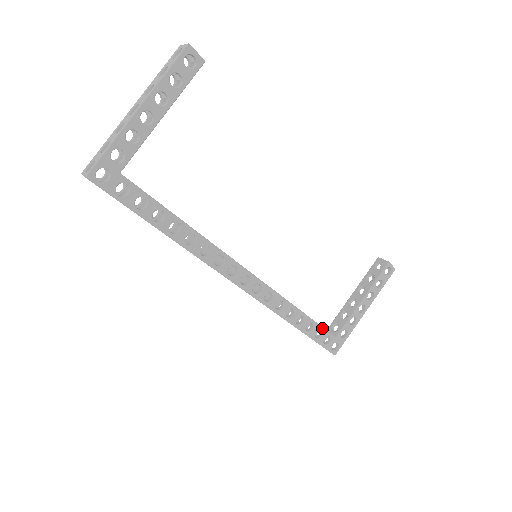
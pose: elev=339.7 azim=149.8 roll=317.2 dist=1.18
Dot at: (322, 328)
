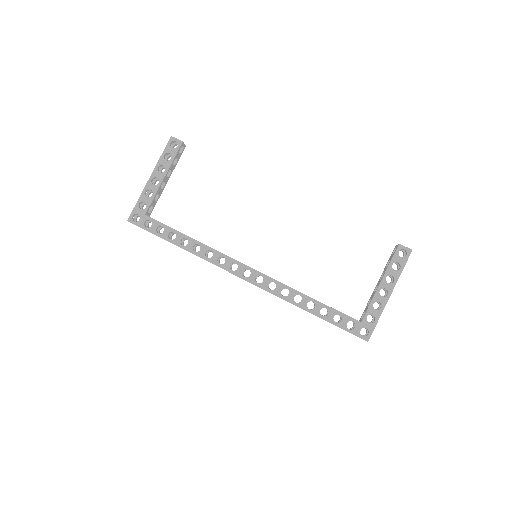
Dot at: (340, 313)
